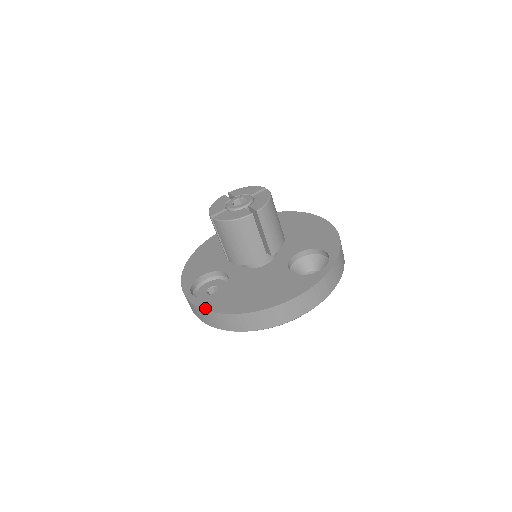
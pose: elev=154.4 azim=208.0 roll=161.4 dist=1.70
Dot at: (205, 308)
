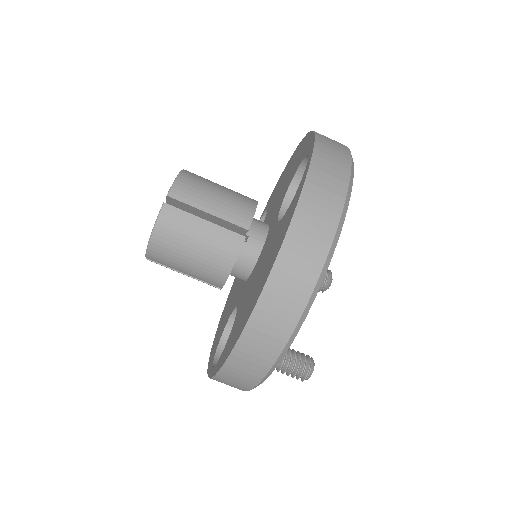
Dot at: (219, 367)
